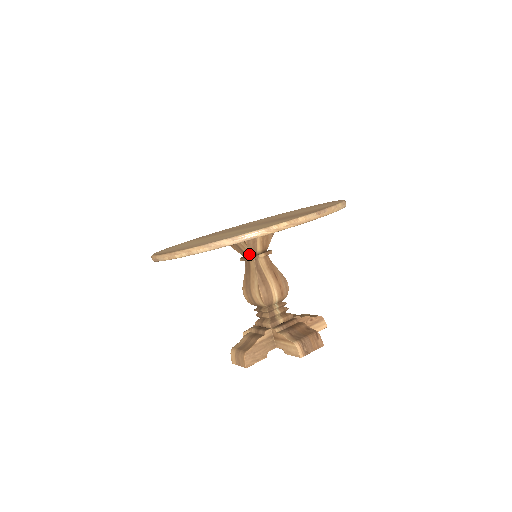
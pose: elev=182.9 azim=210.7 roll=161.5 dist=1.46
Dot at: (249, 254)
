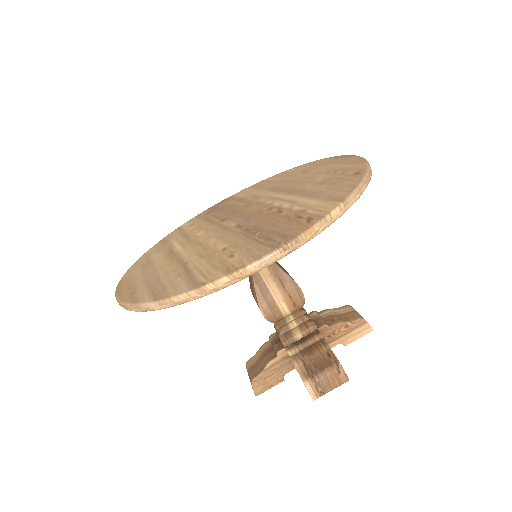
Dot at: occluded
